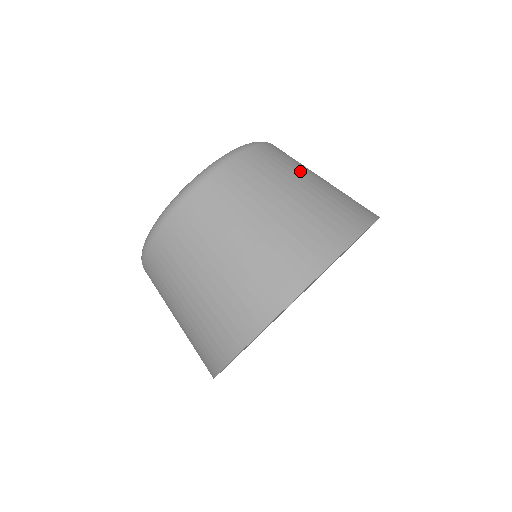
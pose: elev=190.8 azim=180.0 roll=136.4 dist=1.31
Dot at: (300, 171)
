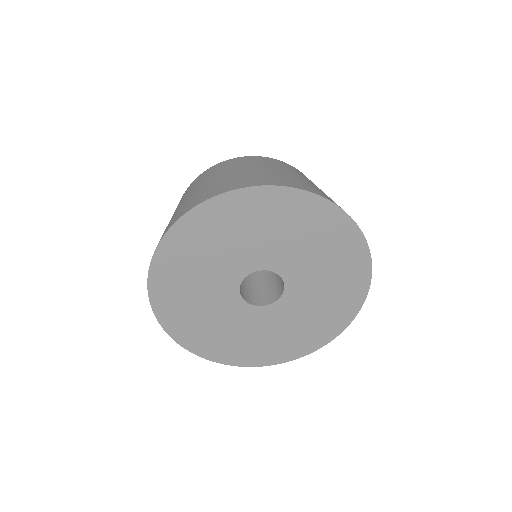
Dot at: occluded
